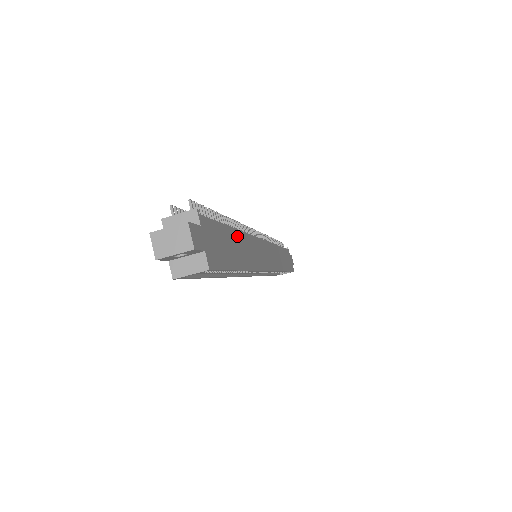
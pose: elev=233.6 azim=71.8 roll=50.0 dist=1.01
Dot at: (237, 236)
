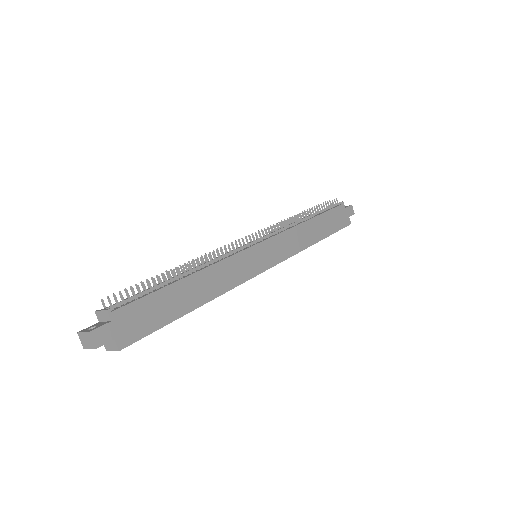
Dot at: (188, 283)
